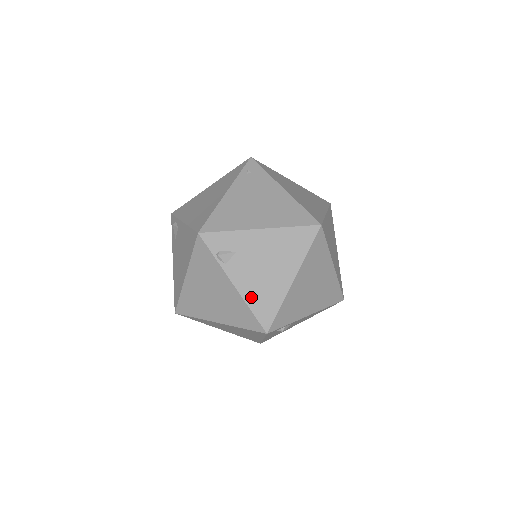
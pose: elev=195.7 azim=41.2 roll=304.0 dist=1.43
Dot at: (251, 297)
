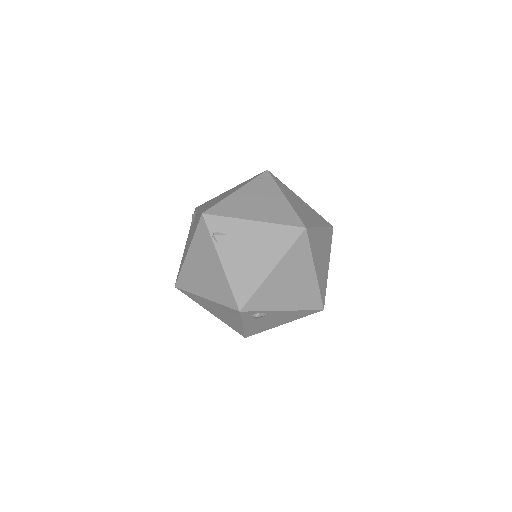
Dot at: (233, 276)
